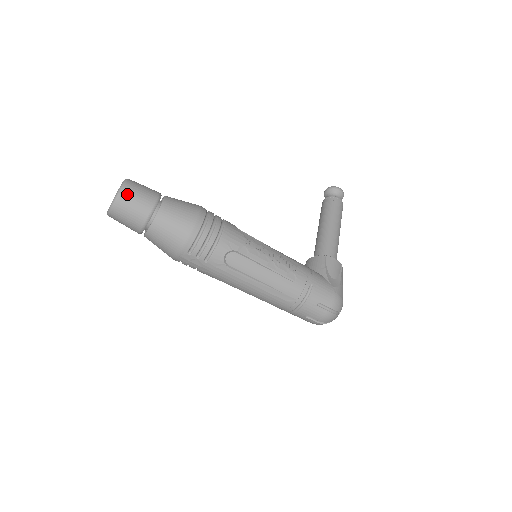
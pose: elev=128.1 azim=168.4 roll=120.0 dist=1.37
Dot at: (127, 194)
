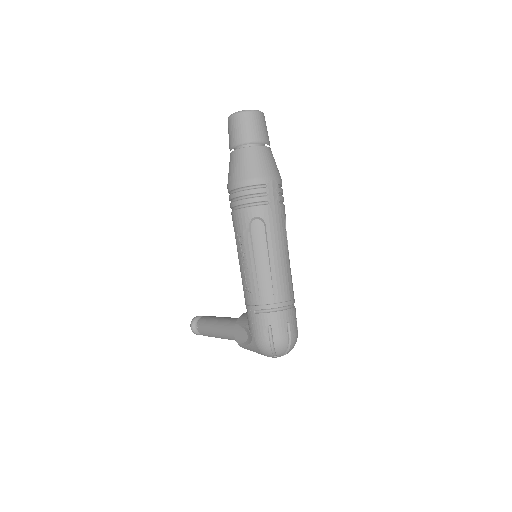
Dot at: occluded
